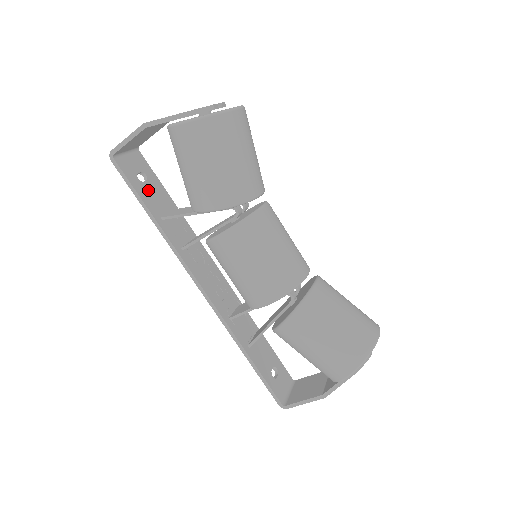
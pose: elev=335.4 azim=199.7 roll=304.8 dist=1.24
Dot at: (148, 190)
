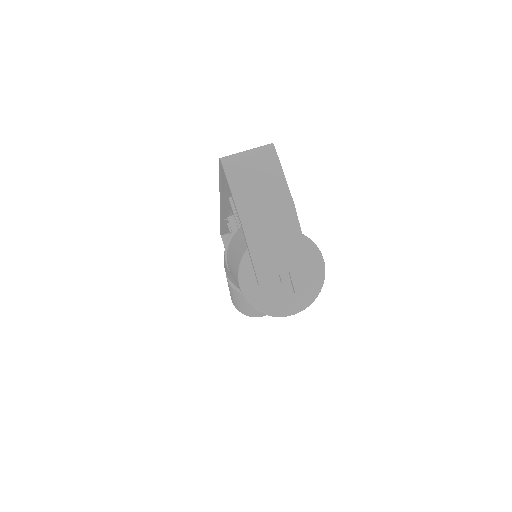
Dot at: occluded
